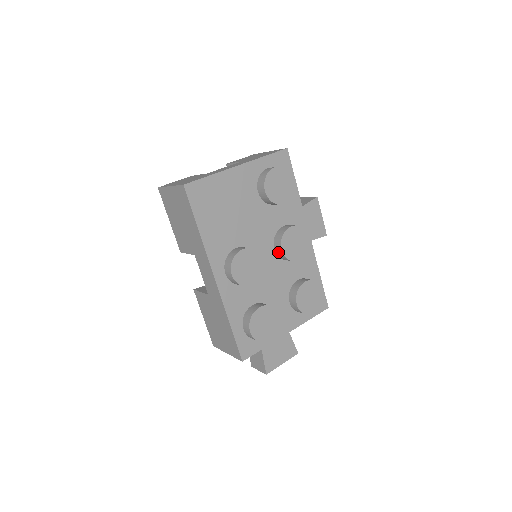
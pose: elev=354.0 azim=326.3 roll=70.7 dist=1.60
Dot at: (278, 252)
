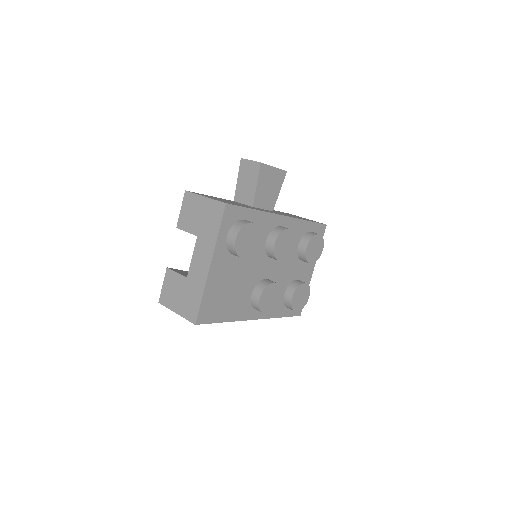
Dot at: occluded
